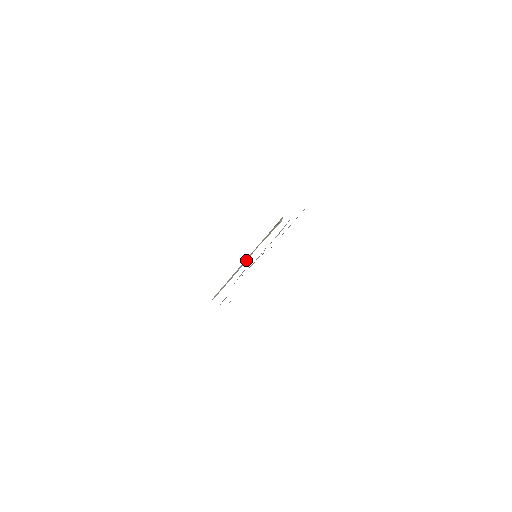
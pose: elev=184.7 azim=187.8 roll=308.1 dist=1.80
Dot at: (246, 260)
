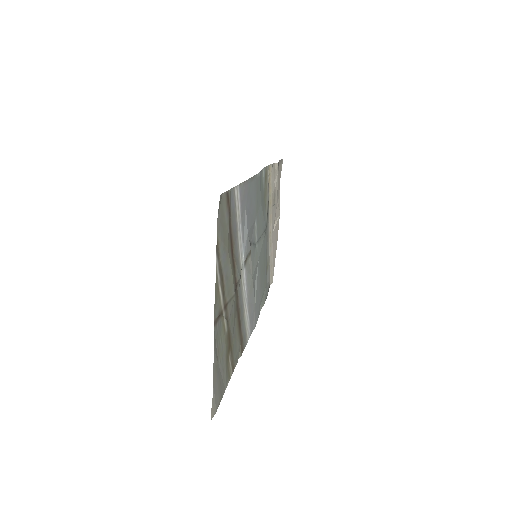
Dot at: (271, 230)
